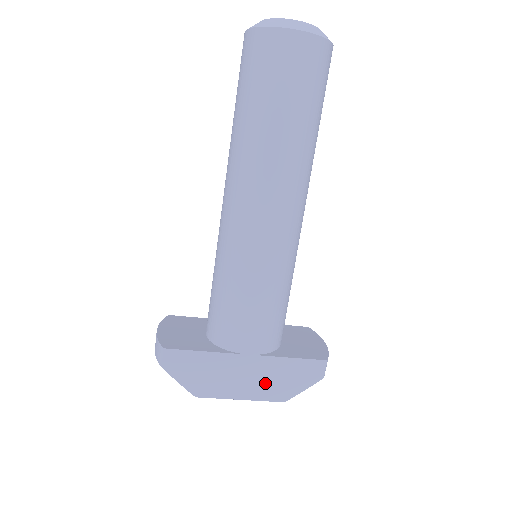
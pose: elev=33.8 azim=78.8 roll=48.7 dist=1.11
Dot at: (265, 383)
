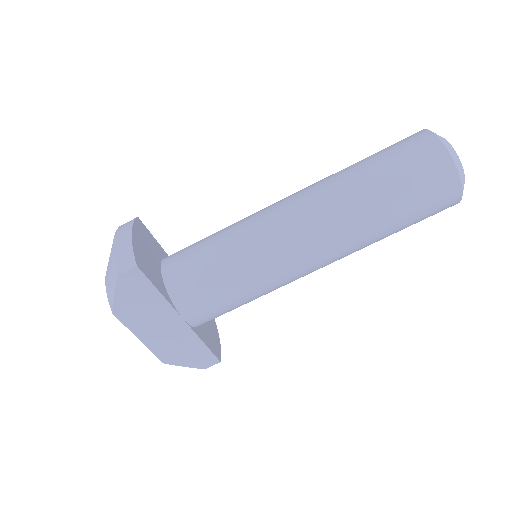
Dot at: (169, 344)
